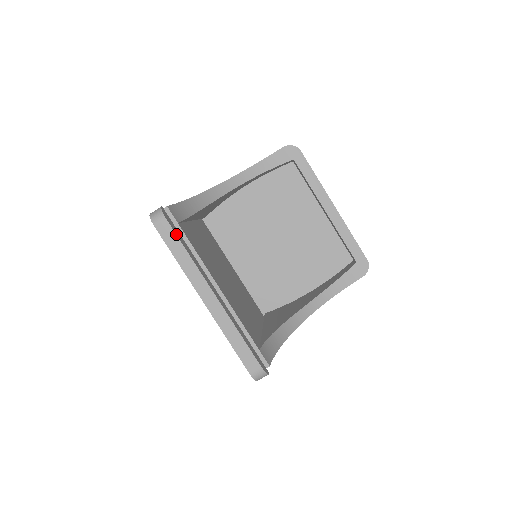
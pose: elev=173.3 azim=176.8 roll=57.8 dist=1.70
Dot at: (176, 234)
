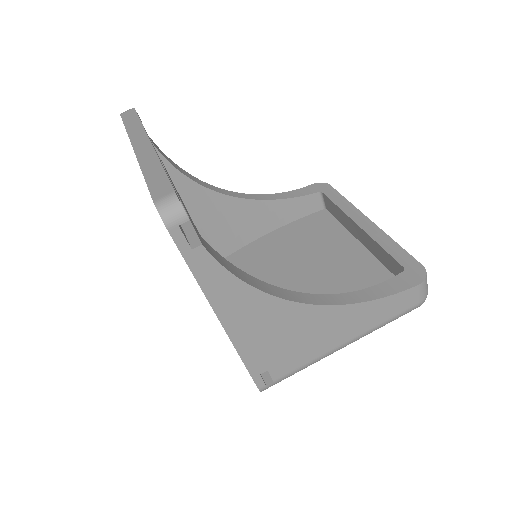
Dot at: (137, 114)
